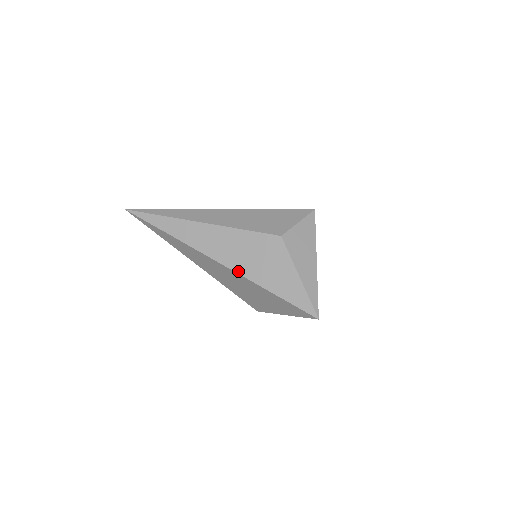
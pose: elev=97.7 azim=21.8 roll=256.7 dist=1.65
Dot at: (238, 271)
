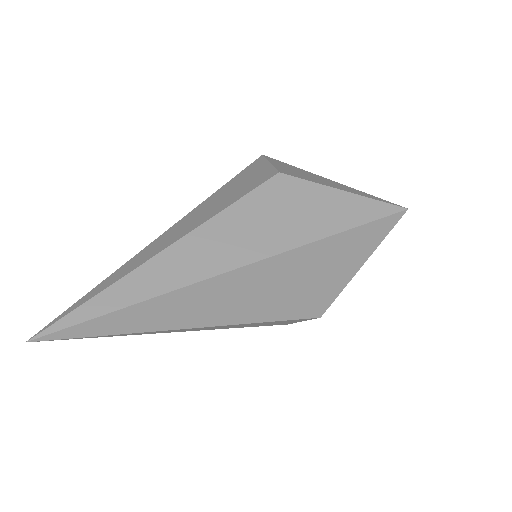
Dot at: (280, 250)
